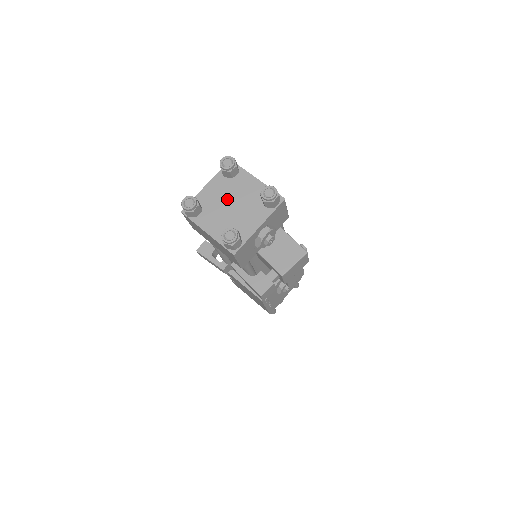
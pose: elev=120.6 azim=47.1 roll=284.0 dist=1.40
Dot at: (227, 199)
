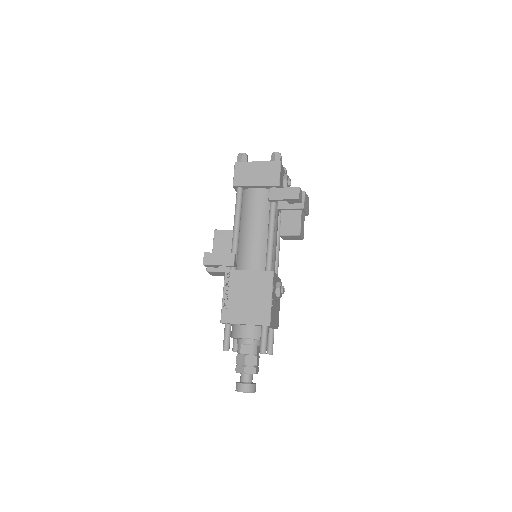
Dot at: occluded
